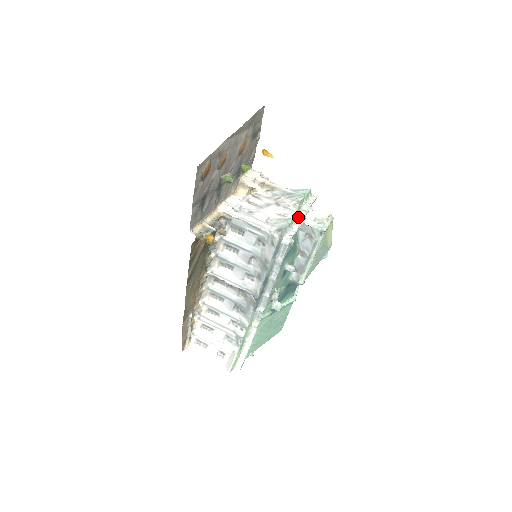
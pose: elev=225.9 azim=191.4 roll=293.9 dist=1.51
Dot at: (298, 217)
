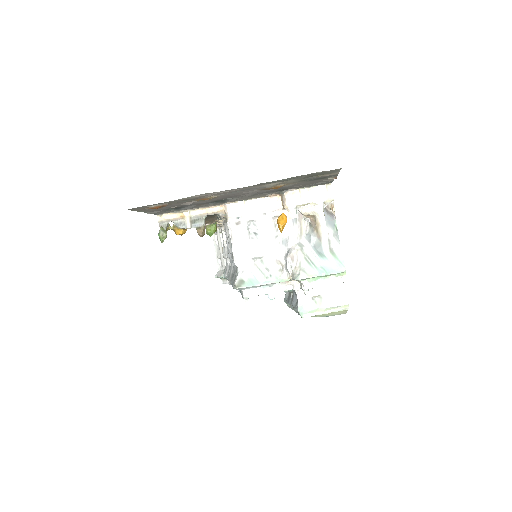
Dot at: occluded
